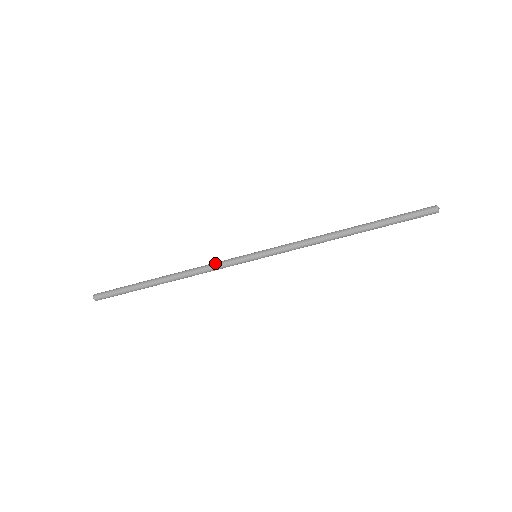
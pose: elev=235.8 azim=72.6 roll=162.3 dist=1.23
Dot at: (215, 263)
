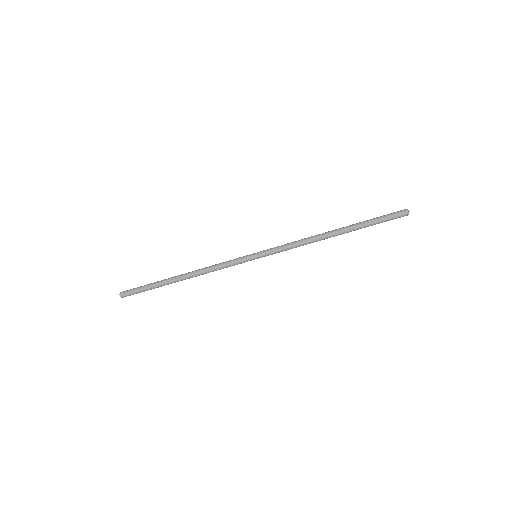
Dot at: (222, 264)
